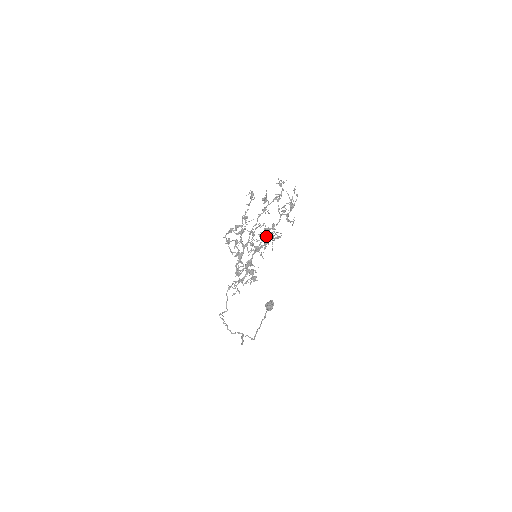
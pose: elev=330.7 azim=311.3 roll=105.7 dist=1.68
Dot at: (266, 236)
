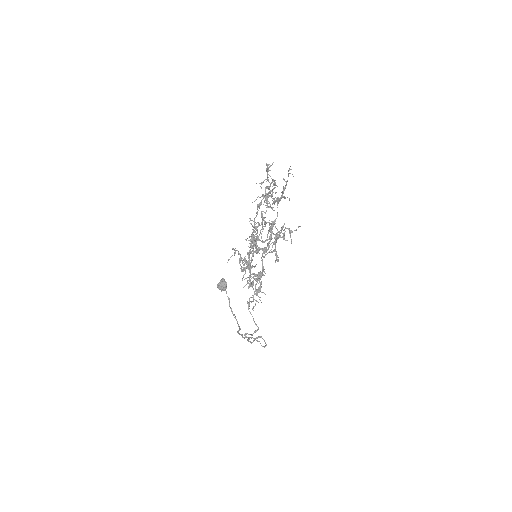
Dot at: (279, 234)
